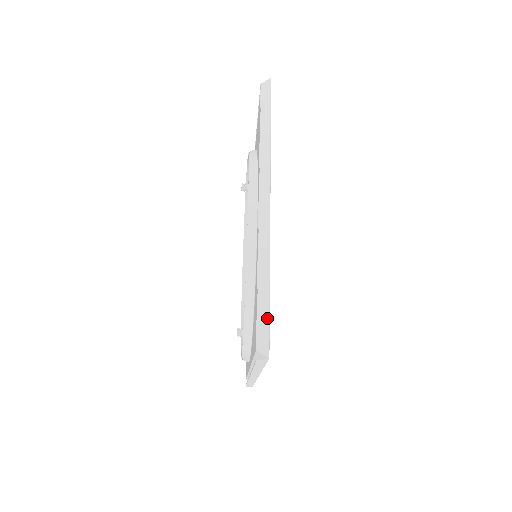
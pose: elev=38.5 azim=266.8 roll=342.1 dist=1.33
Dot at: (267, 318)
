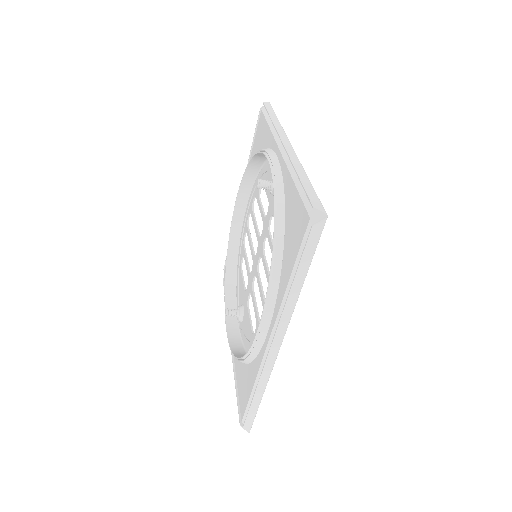
Dot at: (255, 415)
